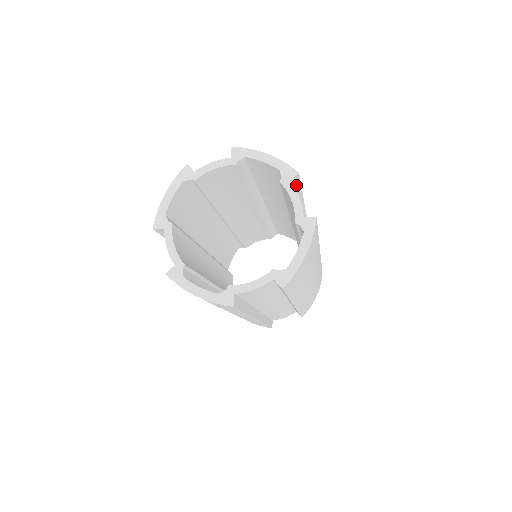
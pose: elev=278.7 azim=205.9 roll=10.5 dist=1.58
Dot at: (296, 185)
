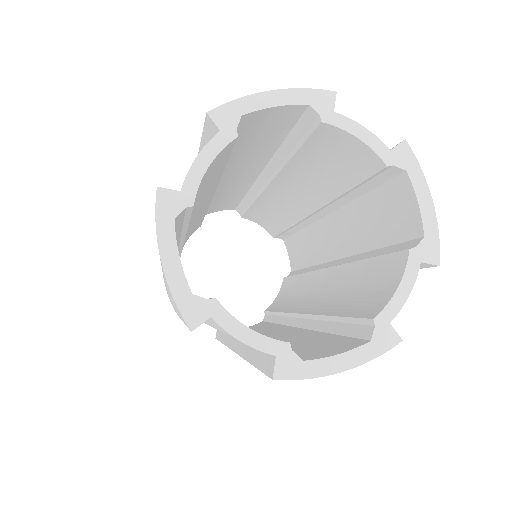
Dot at: occluded
